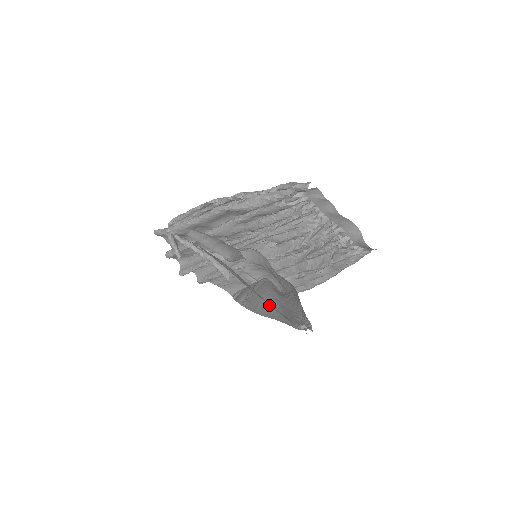
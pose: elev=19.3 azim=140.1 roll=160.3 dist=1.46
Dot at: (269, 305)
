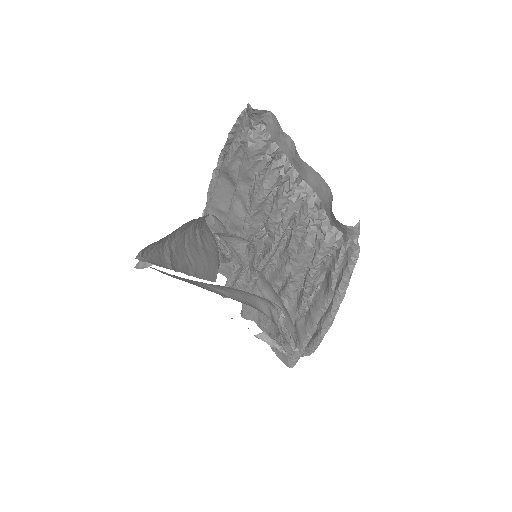
Dot at: occluded
